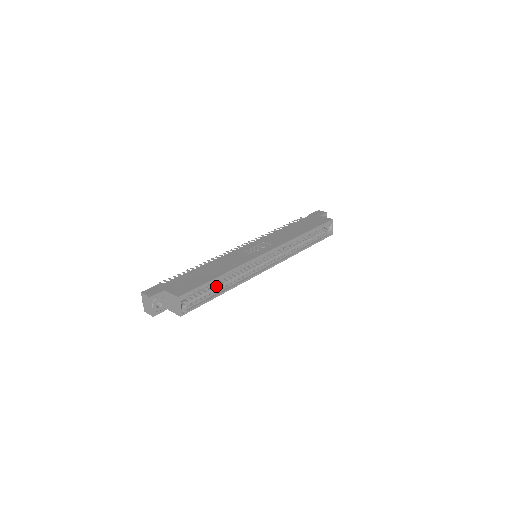
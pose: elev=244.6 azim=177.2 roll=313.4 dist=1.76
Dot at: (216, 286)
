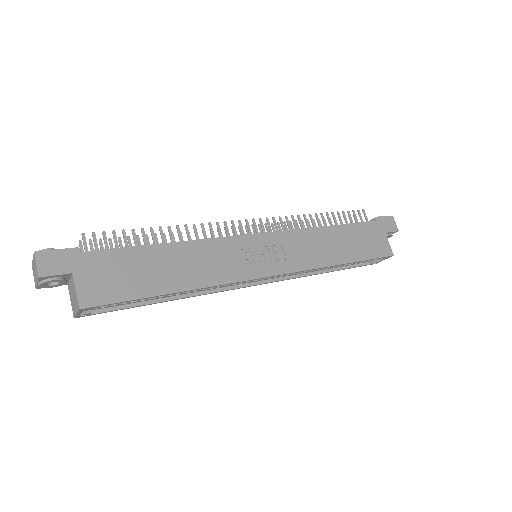
Dot at: occluded
